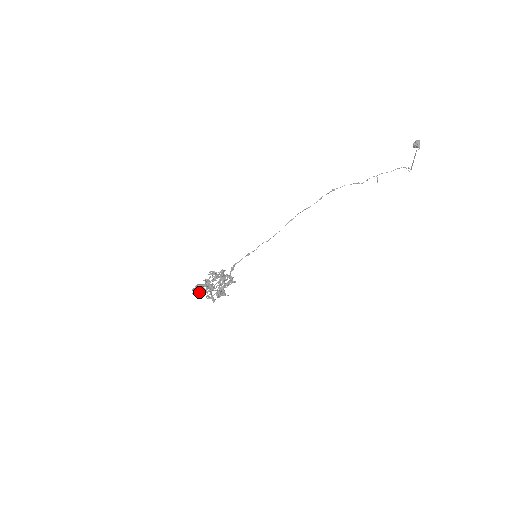
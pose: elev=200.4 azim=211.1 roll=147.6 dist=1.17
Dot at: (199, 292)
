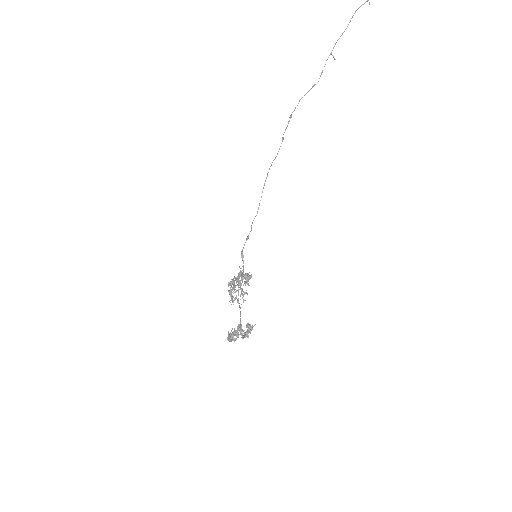
Dot at: (233, 339)
